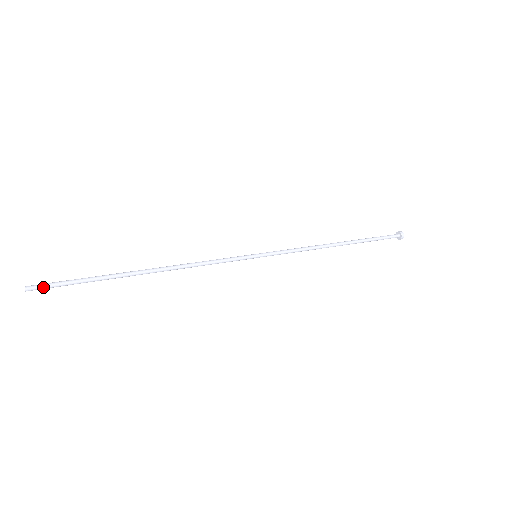
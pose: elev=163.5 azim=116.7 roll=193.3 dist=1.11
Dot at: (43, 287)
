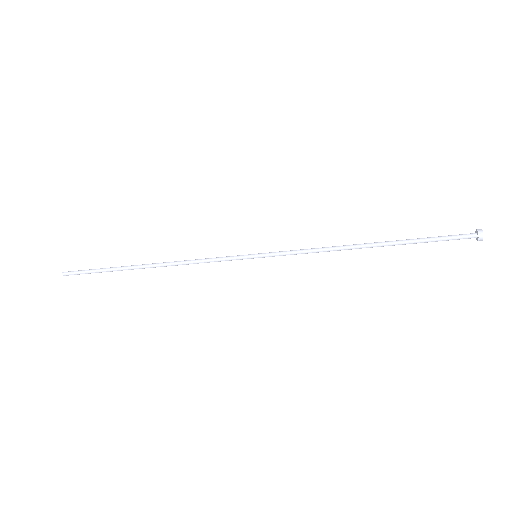
Dot at: (73, 272)
